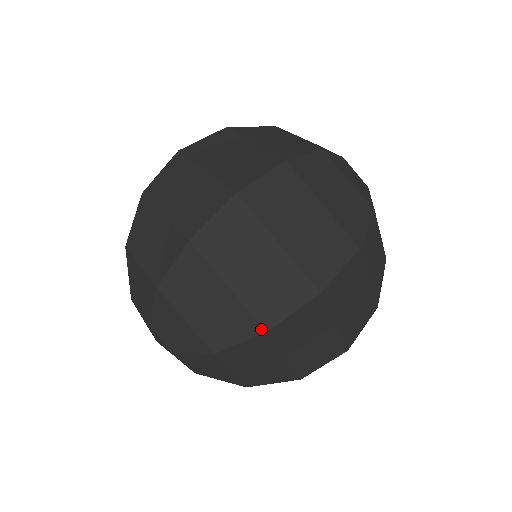
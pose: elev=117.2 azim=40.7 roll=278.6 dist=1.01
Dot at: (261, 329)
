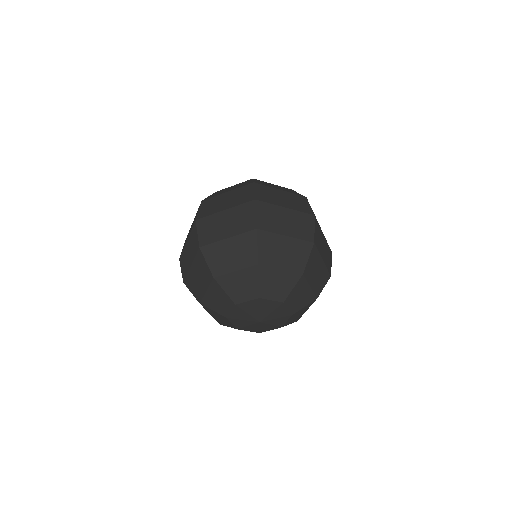
Dot at: (311, 244)
